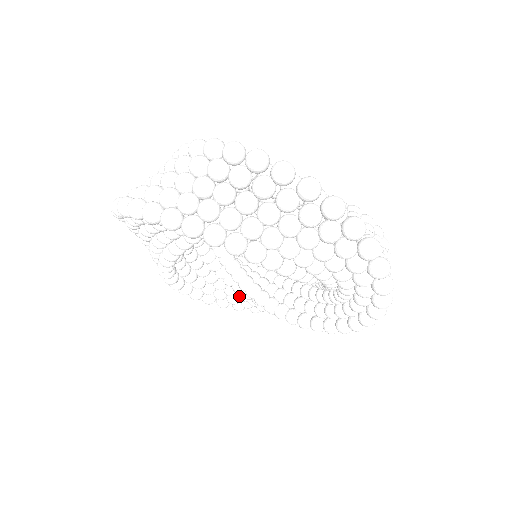
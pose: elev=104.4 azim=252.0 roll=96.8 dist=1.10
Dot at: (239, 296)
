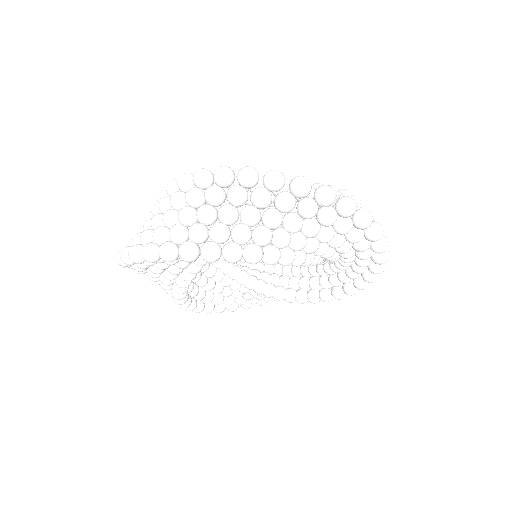
Dot at: (247, 296)
